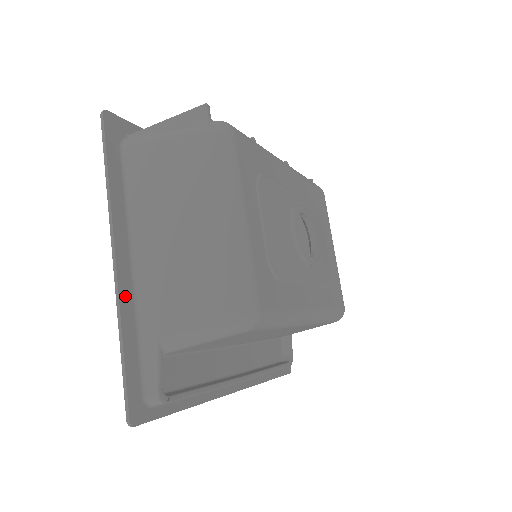
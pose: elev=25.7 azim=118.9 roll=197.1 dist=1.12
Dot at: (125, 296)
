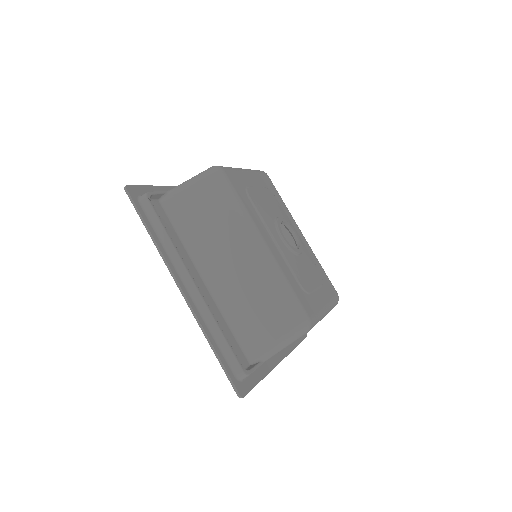
Dot at: occluded
